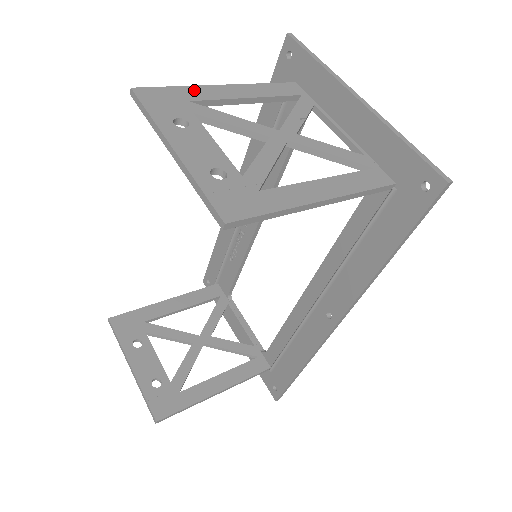
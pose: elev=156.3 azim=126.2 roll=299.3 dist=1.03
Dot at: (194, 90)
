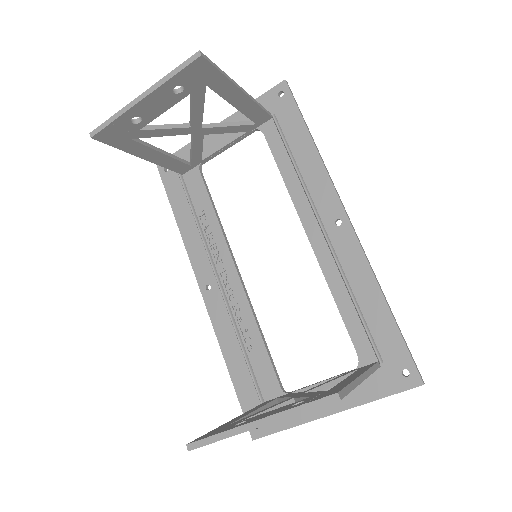
Dot at: (127, 145)
